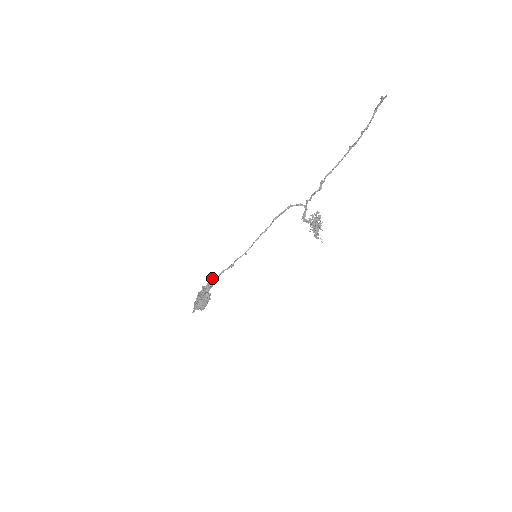
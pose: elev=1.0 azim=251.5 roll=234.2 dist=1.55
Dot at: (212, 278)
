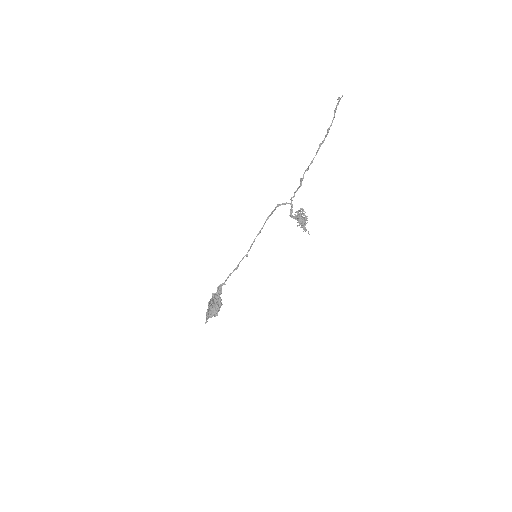
Dot at: occluded
